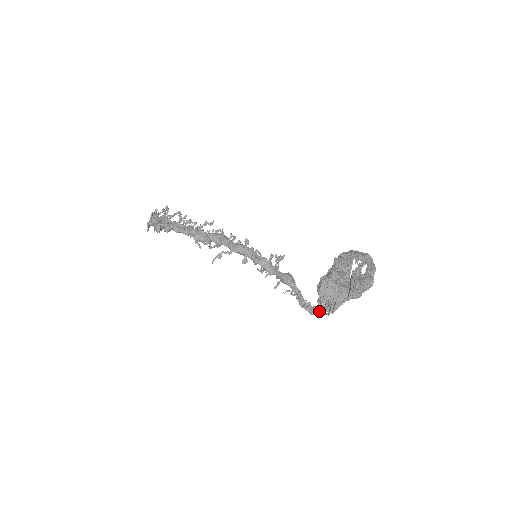
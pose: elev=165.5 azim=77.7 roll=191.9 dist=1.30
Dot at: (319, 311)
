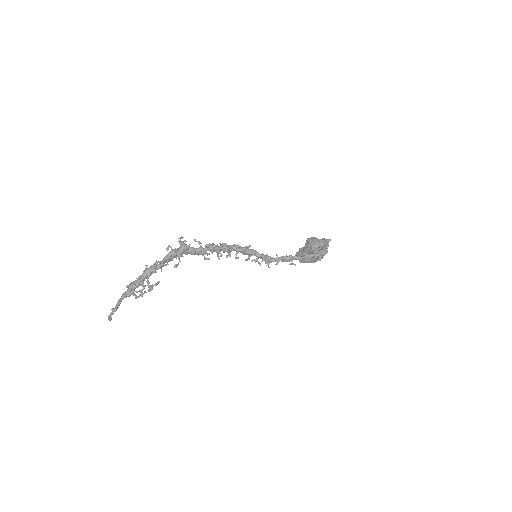
Dot at: (320, 254)
